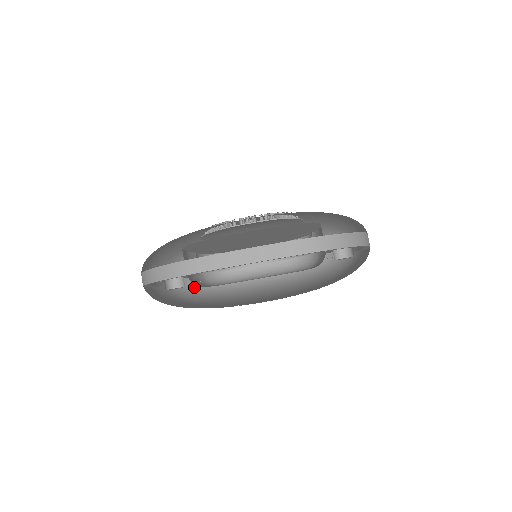
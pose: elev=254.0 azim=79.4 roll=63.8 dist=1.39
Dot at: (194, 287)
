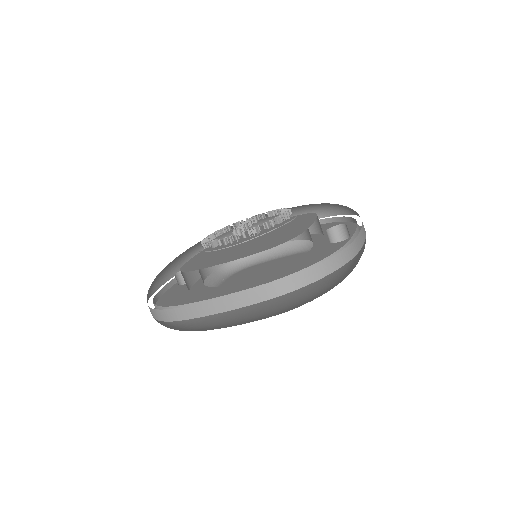
Dot at: occluded
